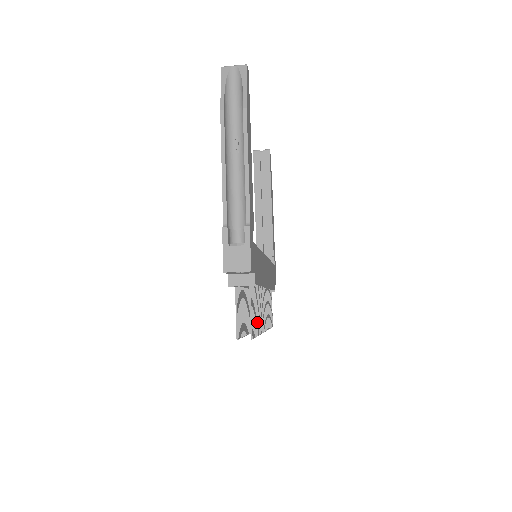
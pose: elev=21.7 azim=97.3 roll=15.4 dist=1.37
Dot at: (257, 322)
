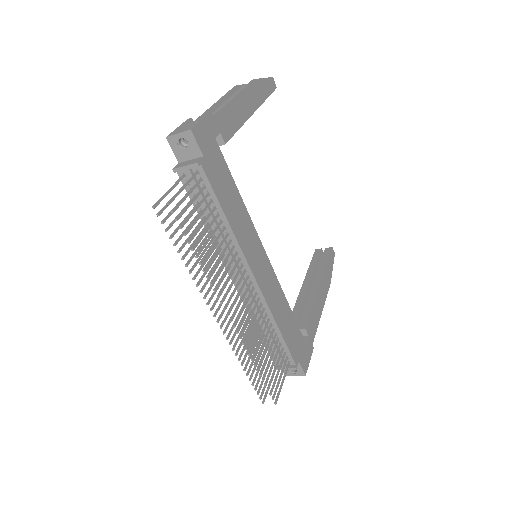
Dot at: (203, 246)
